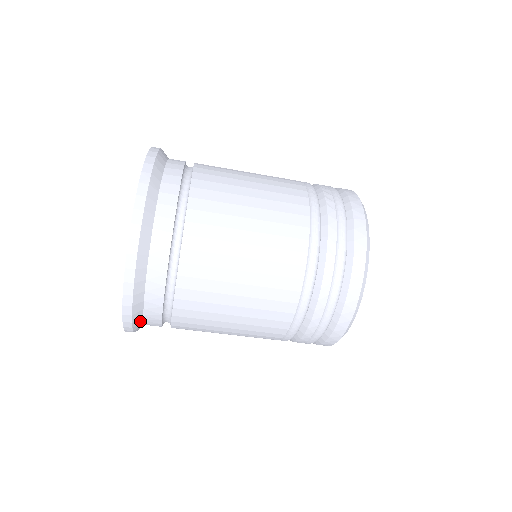
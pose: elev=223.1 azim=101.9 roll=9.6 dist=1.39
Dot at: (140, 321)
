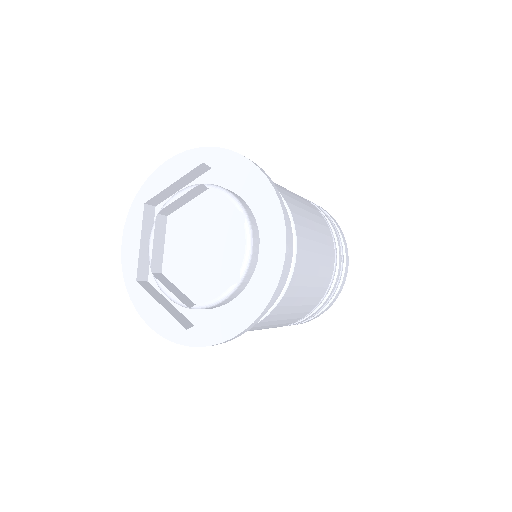
Dot at: occluded
